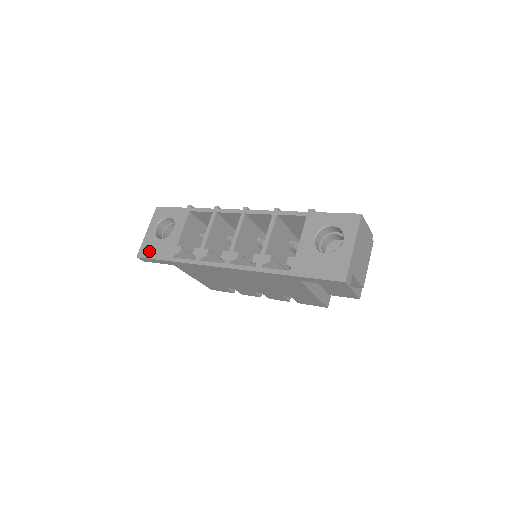
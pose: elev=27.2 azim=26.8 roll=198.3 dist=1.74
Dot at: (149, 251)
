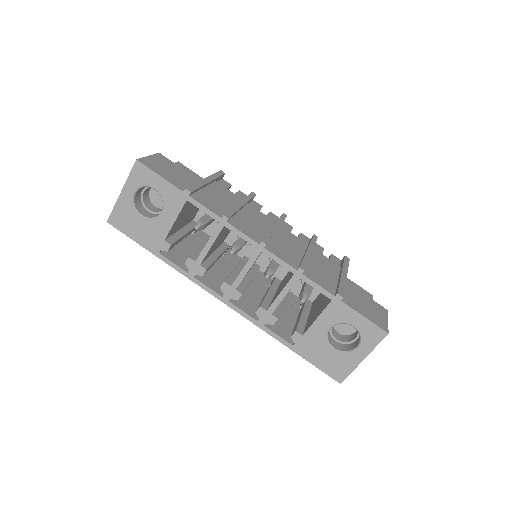
Dot at: (125, 225)
